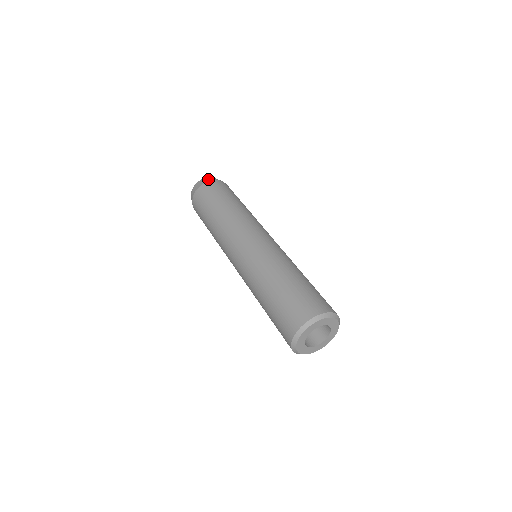
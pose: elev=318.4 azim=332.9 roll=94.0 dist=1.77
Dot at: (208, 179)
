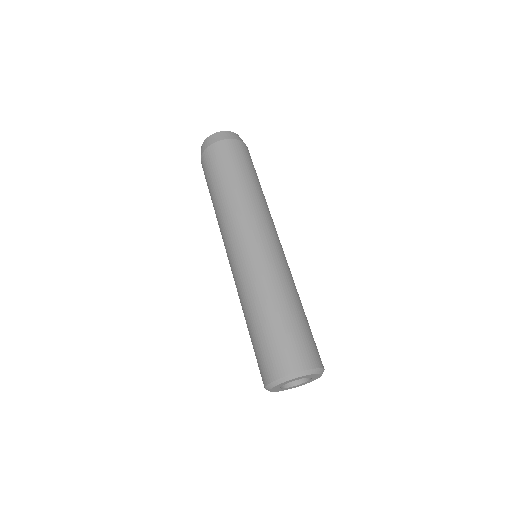
Dot at: (203, 146)
